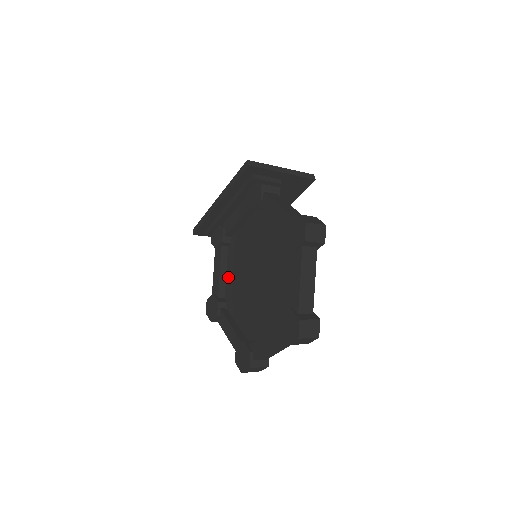
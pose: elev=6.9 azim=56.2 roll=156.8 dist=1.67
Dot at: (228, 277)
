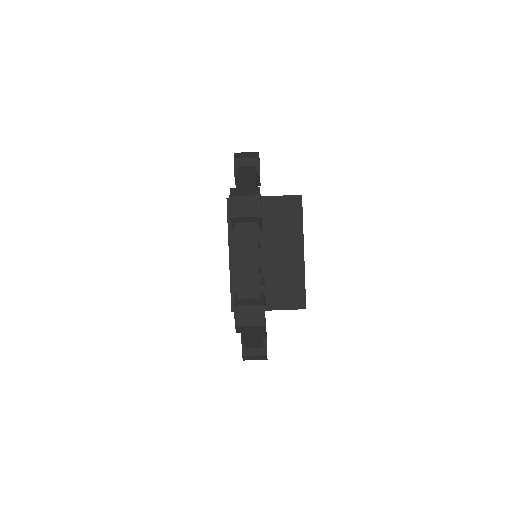
Dot at: occluded
